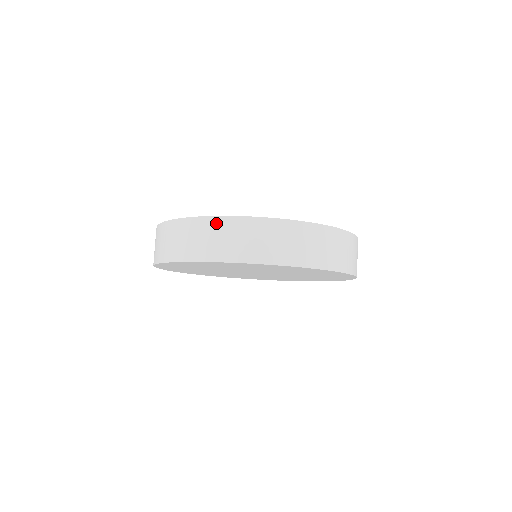
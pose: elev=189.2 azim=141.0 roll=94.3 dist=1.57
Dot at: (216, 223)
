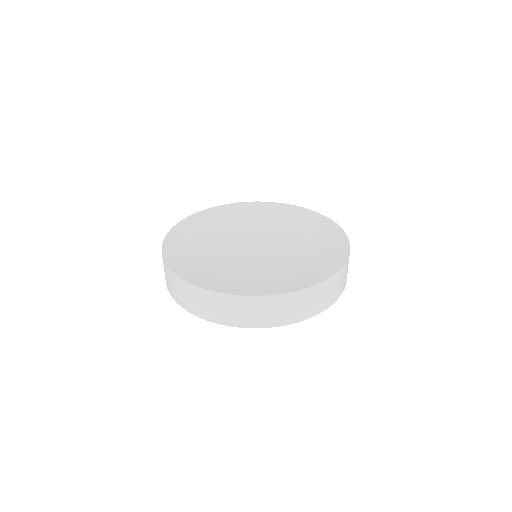
Dot at: (163, 261)
